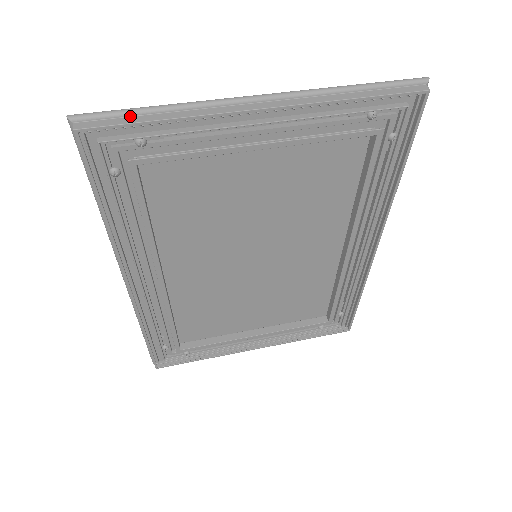
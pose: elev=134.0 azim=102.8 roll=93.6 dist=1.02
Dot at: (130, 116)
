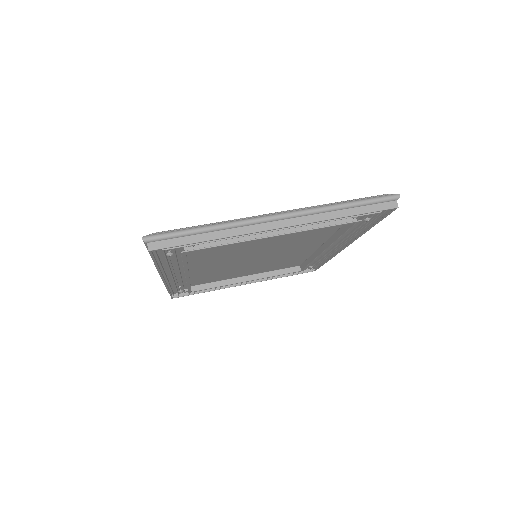
Dot at: (186, 236)
